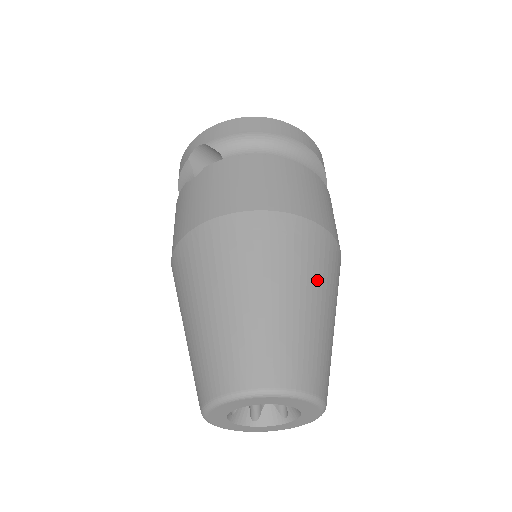
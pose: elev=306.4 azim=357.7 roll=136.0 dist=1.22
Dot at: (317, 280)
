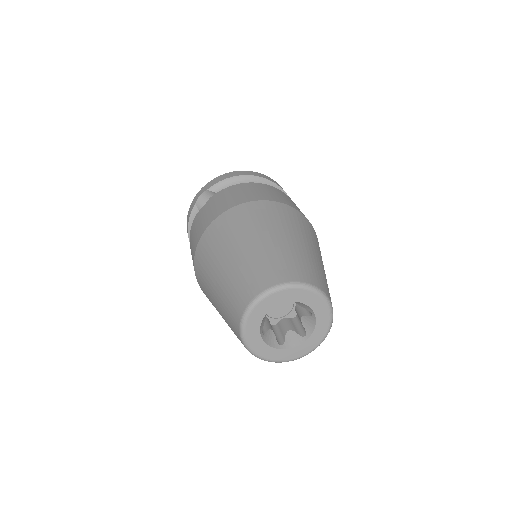
Dot at: (305, 236)
